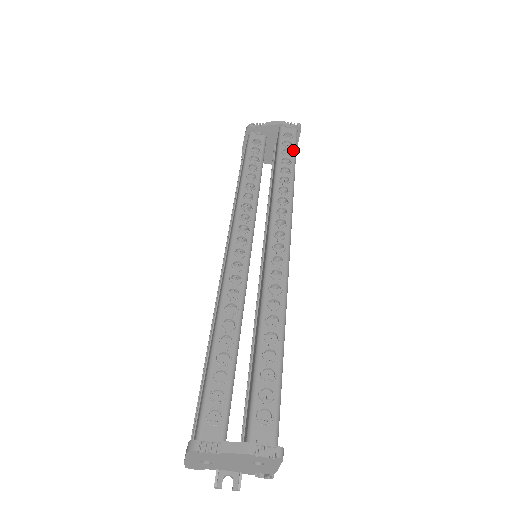
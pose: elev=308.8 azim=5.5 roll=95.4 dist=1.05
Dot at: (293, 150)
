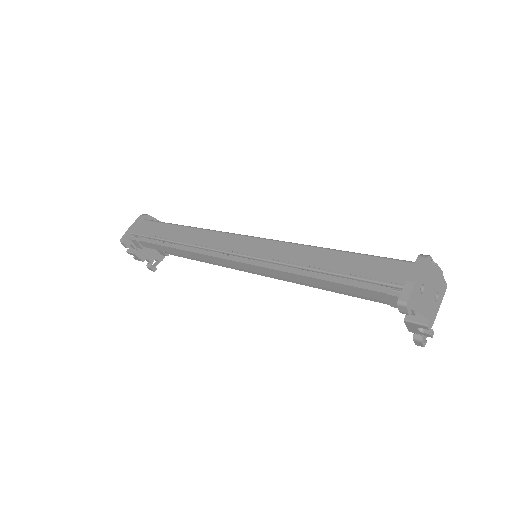
Dot at: occluded
